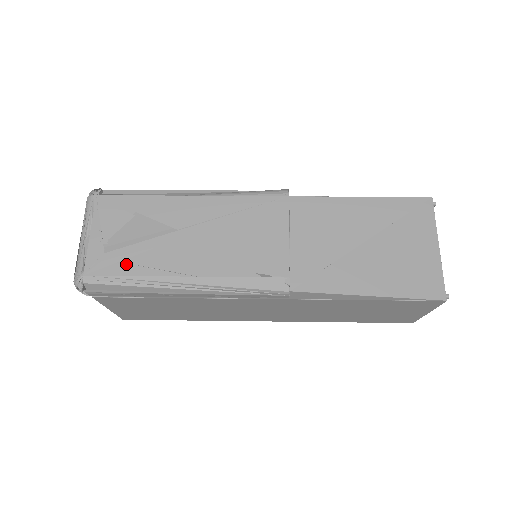
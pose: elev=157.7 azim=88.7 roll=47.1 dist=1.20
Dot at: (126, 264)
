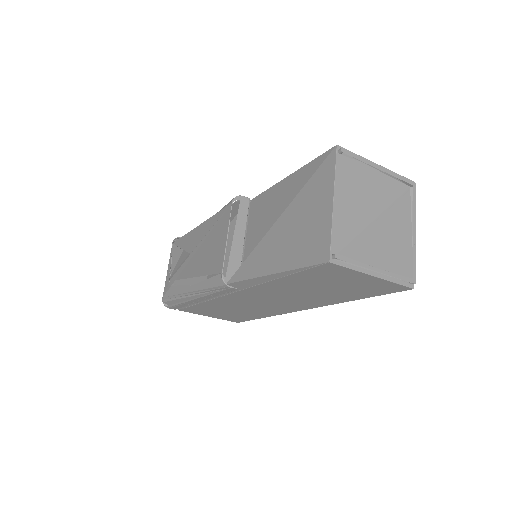
Dot at: (176, 285)
